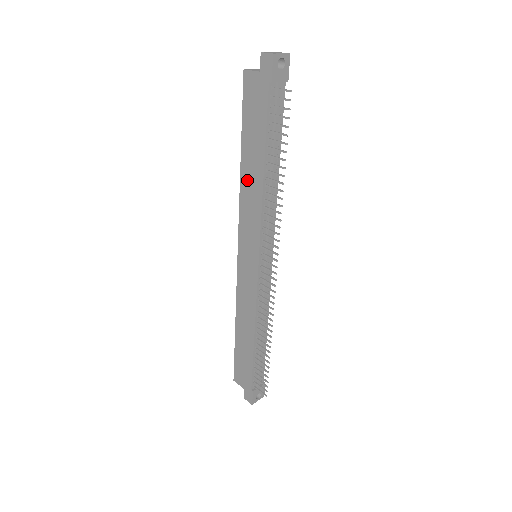
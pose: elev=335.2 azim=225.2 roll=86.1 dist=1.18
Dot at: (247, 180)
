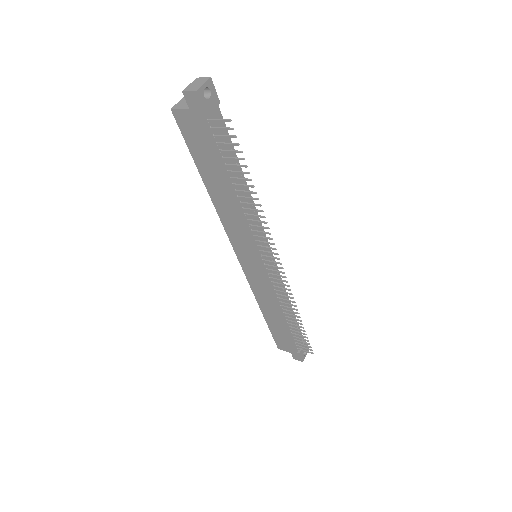
Dot at: (220, 203)
